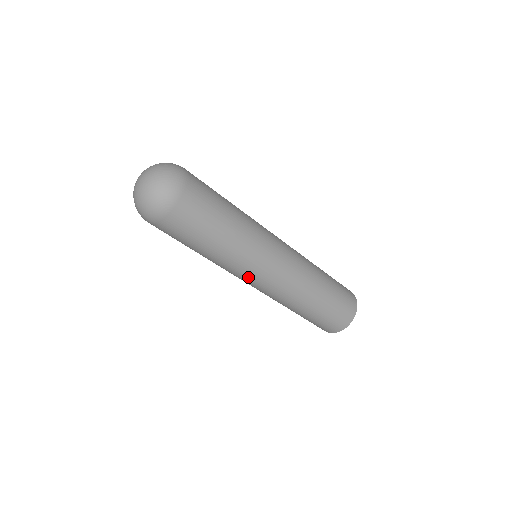
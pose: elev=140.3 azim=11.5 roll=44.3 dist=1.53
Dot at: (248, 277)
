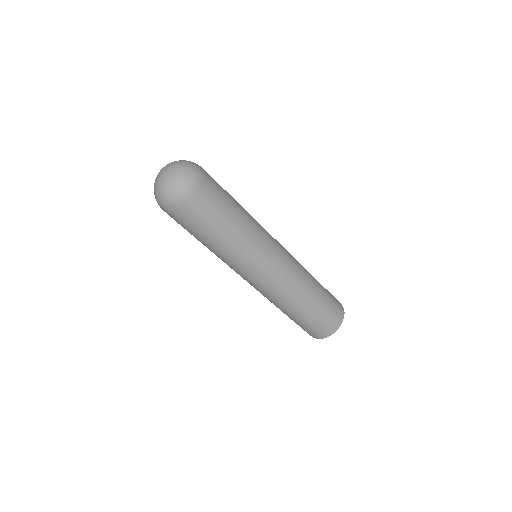
Dot at: (258, 267)
